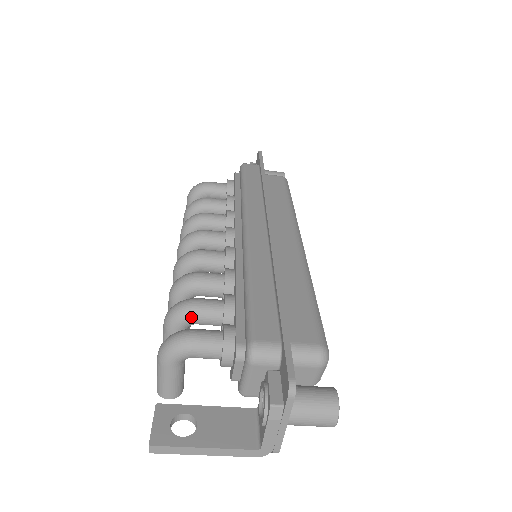
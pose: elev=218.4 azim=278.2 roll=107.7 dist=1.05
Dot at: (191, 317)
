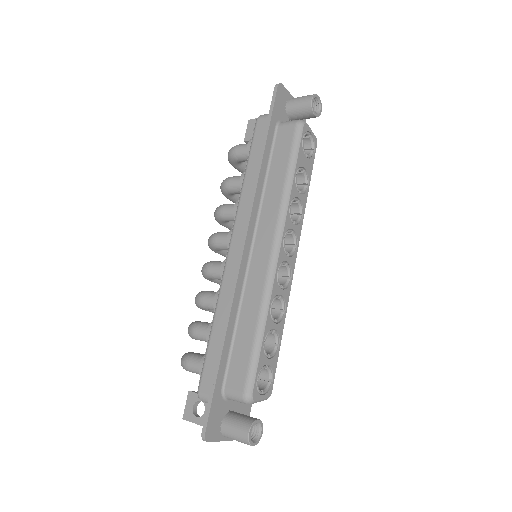
Dot at: (195, 339)
